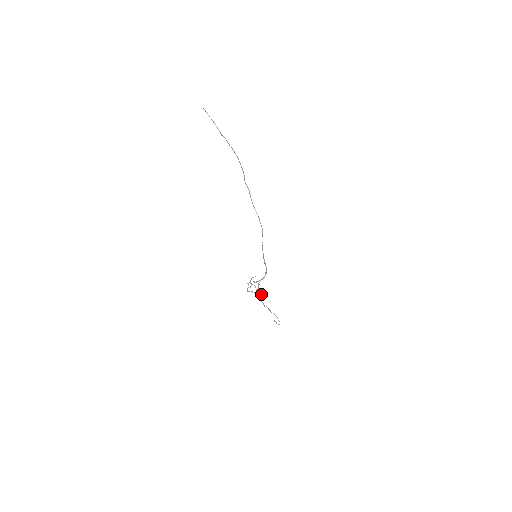
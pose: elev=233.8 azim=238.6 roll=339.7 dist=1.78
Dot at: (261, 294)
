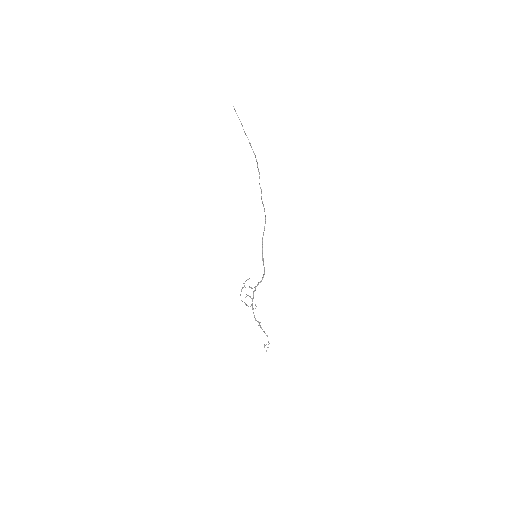
Dot at: (255, 308)
